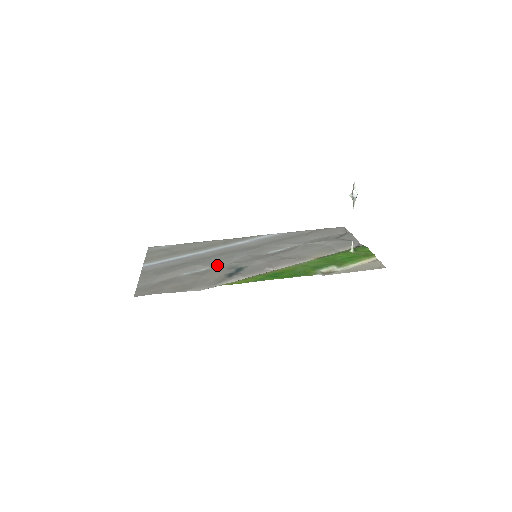
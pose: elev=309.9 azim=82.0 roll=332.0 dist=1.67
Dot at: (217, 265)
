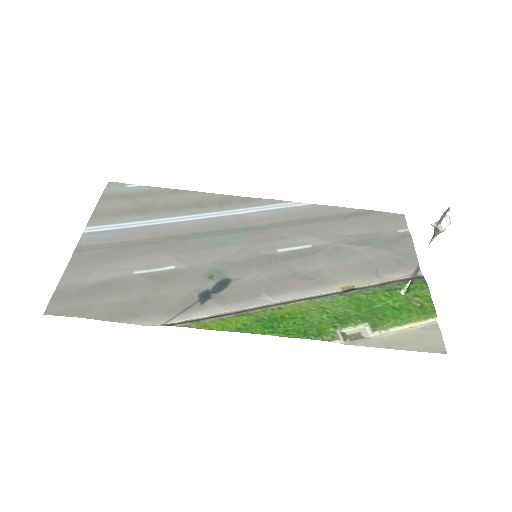
Dot at: (192, 262)
